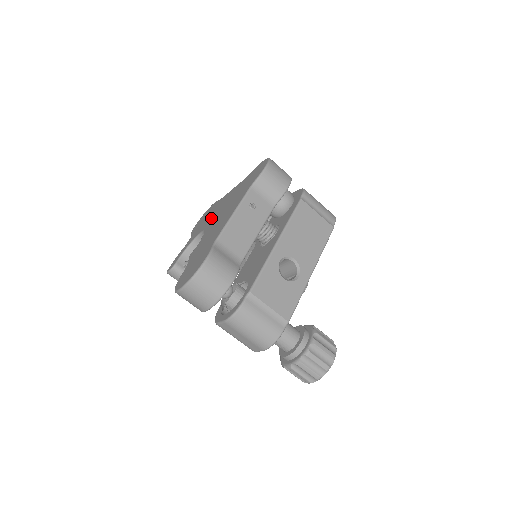
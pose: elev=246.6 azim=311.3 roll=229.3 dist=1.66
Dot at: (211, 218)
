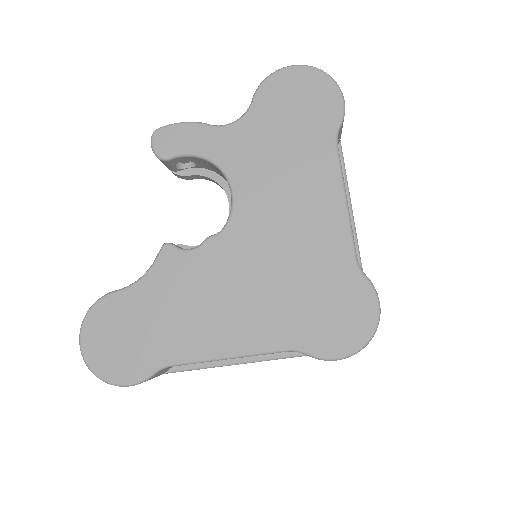
Dot at: (264, 200)
